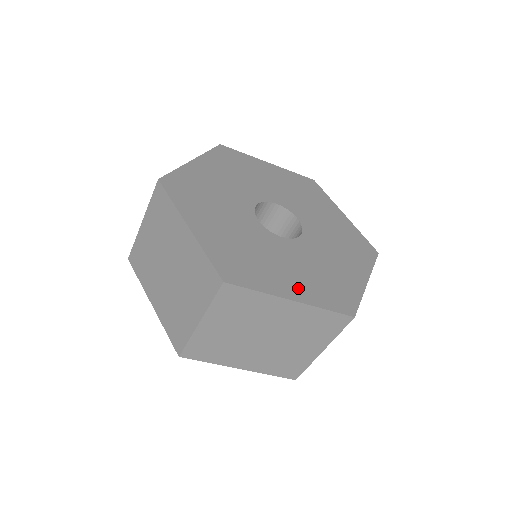
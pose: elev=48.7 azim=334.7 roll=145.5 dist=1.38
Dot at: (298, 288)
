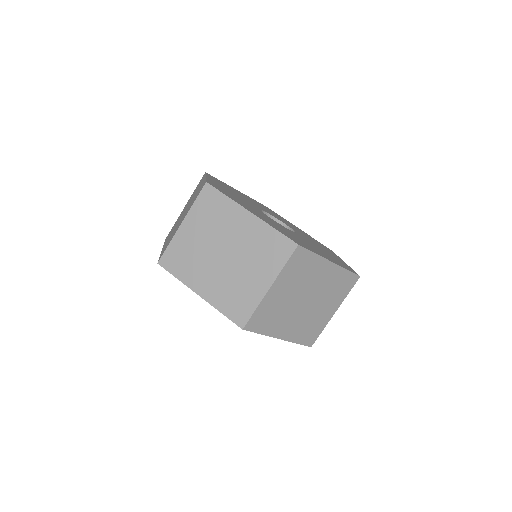
Dot at: occluded
